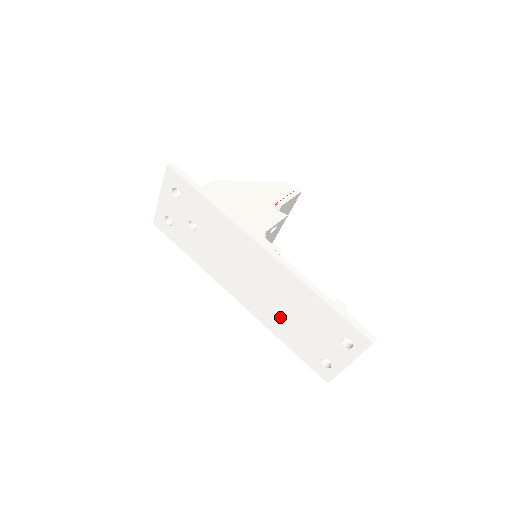
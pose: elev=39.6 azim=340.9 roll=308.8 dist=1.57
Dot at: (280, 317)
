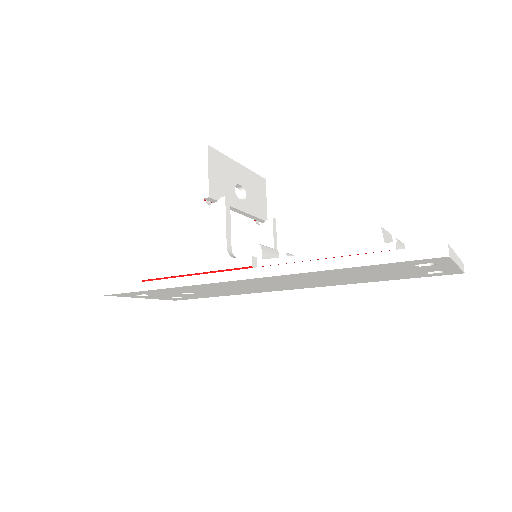
Dot at: (342, 281)
